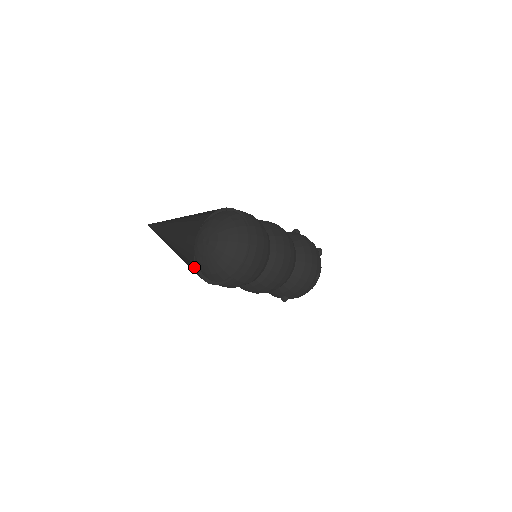
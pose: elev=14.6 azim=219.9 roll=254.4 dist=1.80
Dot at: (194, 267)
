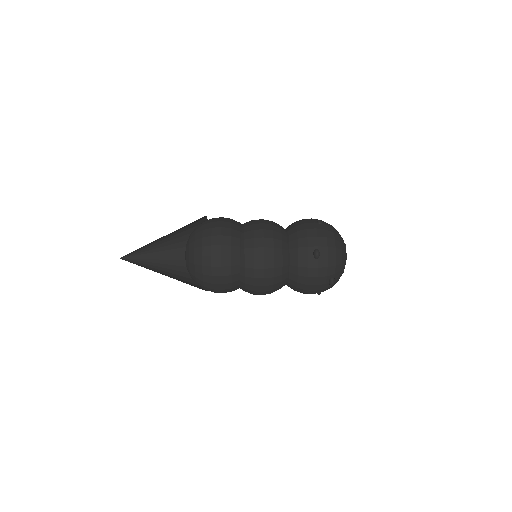
Dot at: occluded
